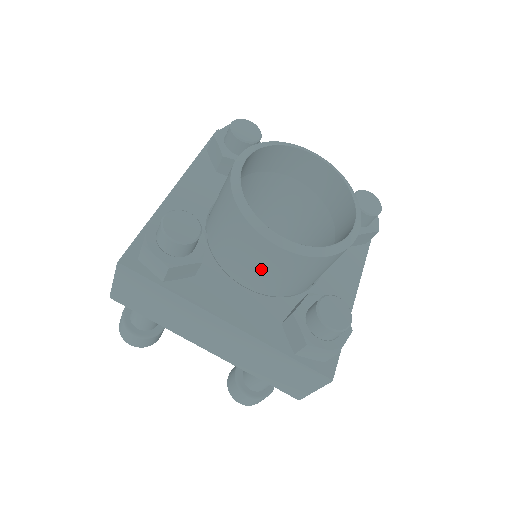
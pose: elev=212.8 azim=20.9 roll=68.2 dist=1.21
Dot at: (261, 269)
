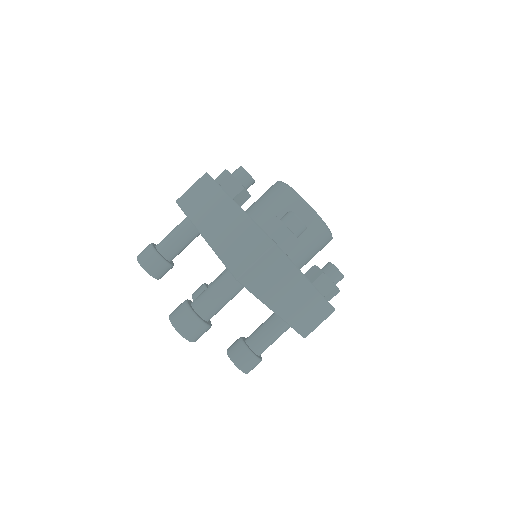
Dot at: (270, 205)
